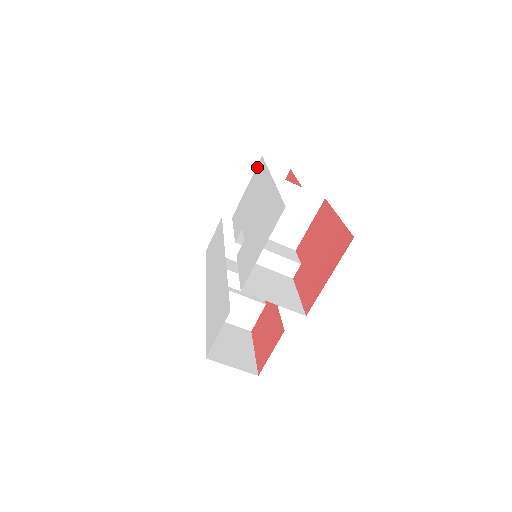
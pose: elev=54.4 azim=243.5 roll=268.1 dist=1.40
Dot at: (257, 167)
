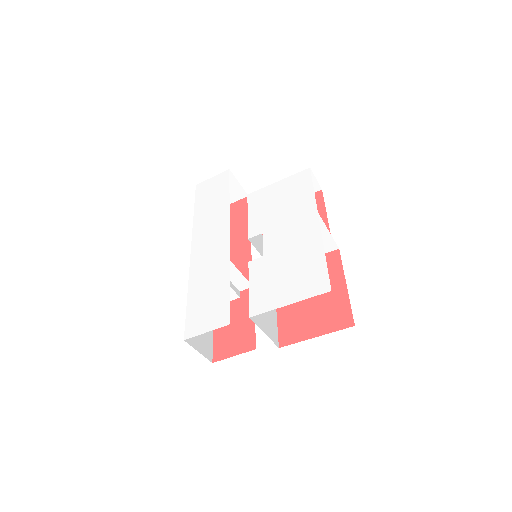
Dot at: (300, 174)
